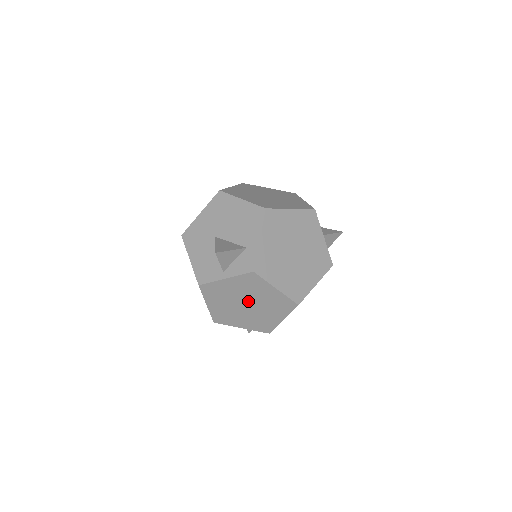
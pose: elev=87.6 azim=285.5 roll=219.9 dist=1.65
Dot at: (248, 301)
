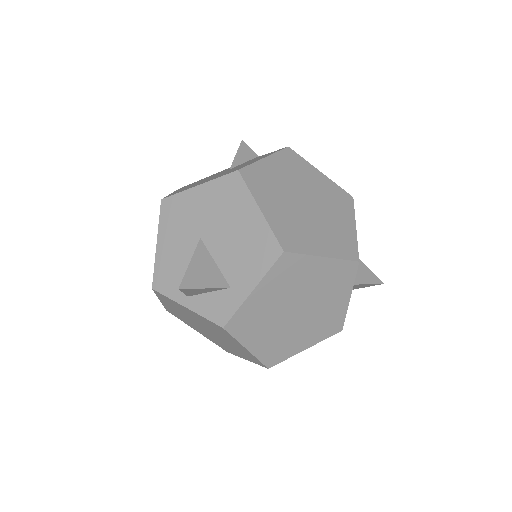
Dot at: (210, 330)
